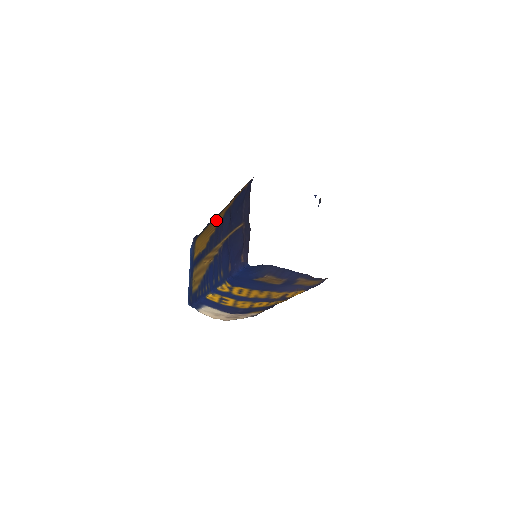
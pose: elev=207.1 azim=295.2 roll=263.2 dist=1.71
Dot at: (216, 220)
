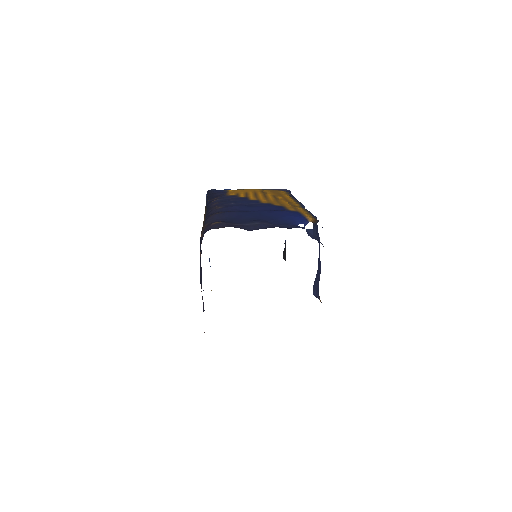
Dot at: occluded
